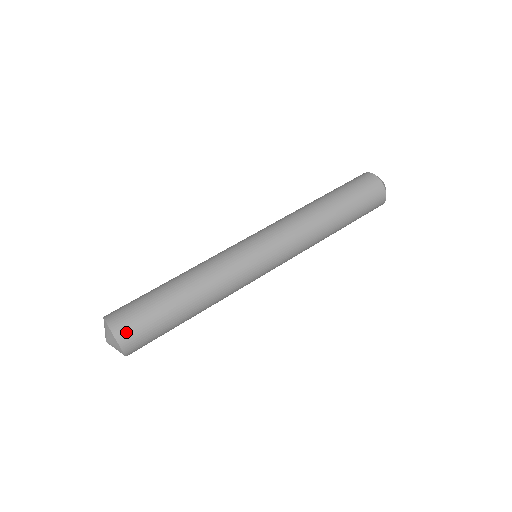
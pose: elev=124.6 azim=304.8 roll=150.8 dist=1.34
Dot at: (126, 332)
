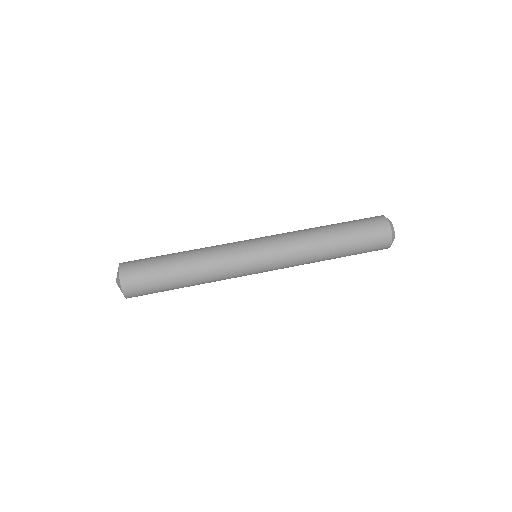
Dot at: (131, 288)
